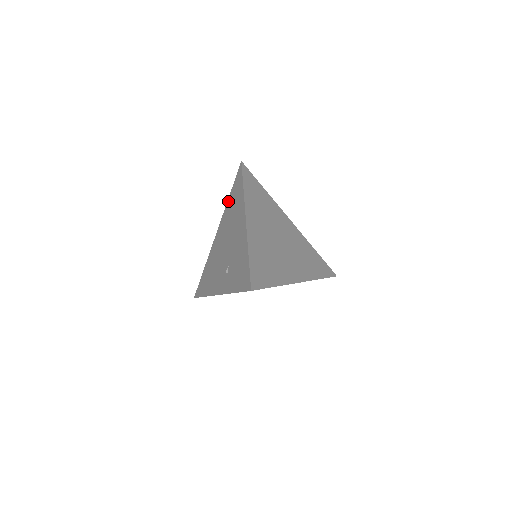
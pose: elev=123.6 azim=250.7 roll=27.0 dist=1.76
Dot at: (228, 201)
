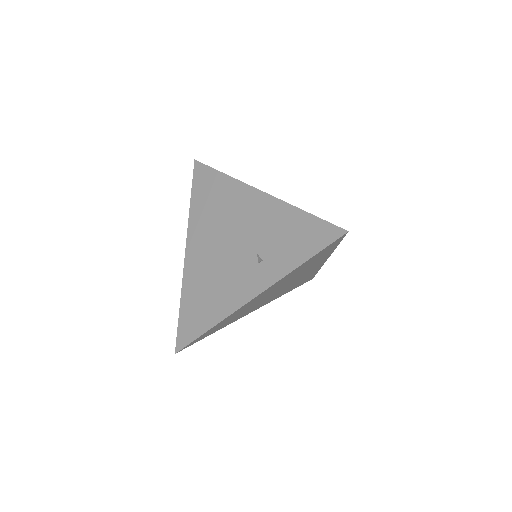
Dot at: (192, 207)
